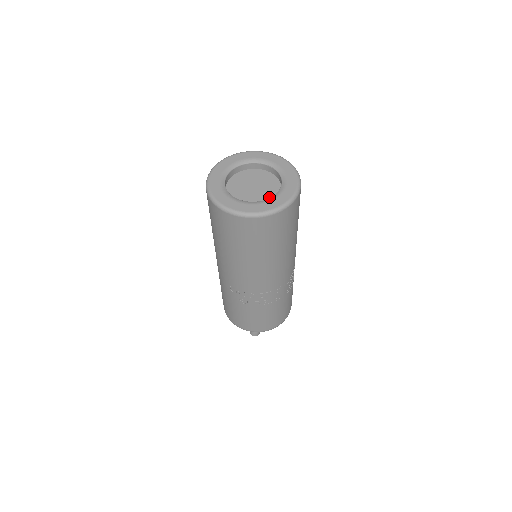
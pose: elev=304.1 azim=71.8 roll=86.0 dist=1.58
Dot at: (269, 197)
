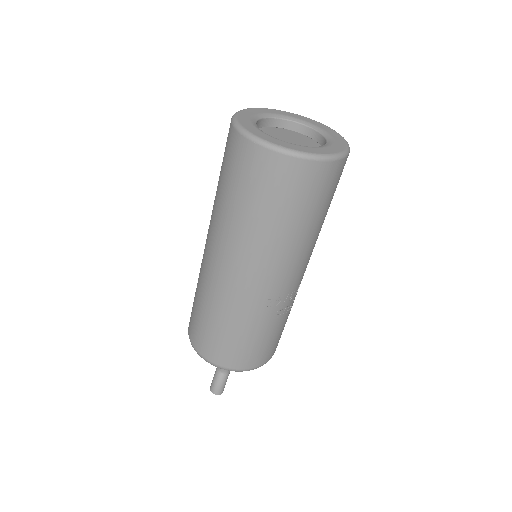
Dot at: (313, 144)
